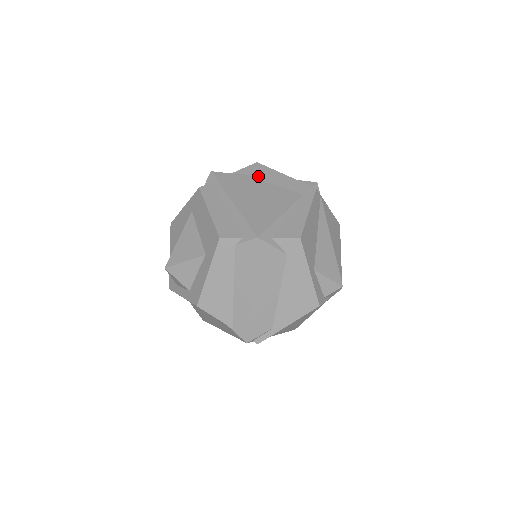
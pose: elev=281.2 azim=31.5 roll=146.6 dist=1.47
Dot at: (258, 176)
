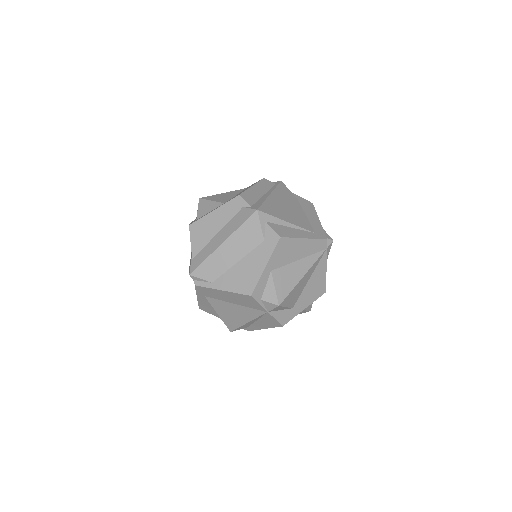
Dot at: (303, 206)
